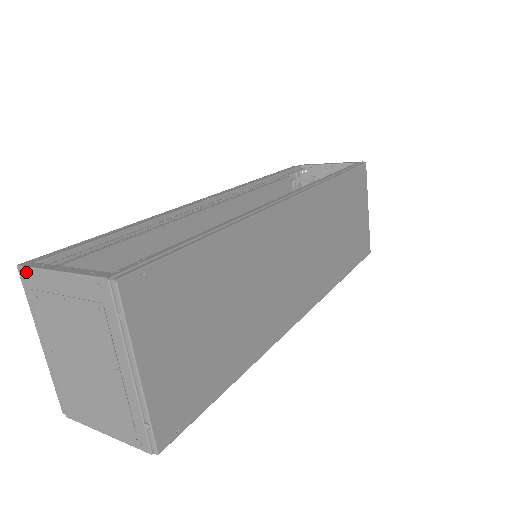
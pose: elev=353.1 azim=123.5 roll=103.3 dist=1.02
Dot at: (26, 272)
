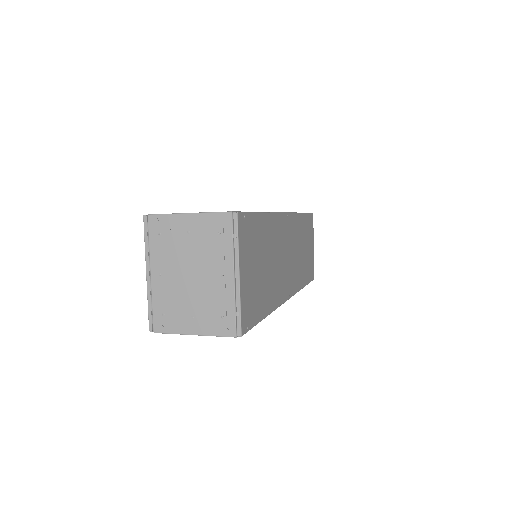
Dot at: (153, 218)
